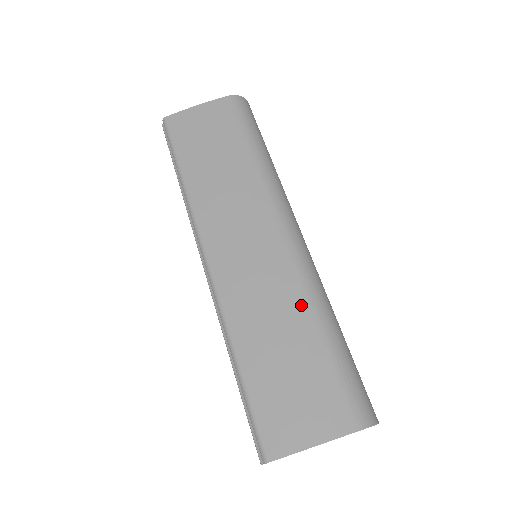
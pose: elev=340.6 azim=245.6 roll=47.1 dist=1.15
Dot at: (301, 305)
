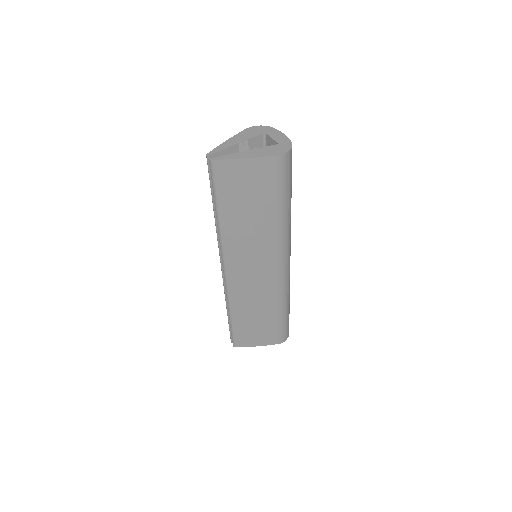
Dot at: (274, 302)
